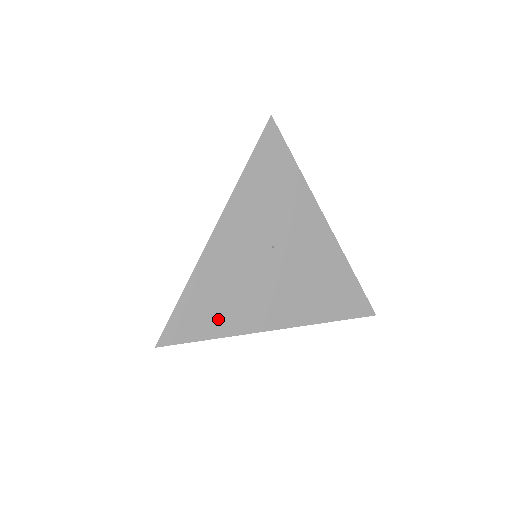
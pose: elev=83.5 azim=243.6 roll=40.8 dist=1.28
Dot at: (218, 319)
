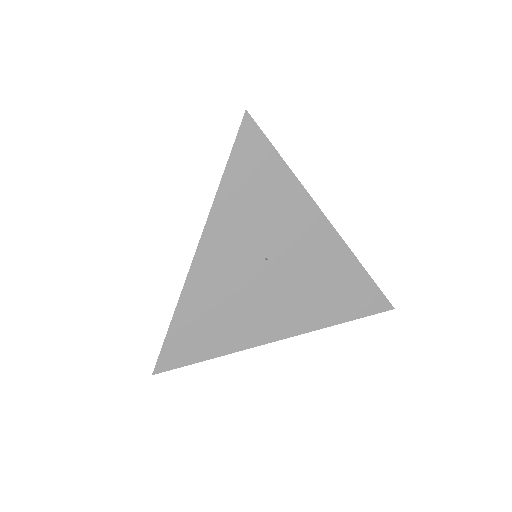
Dot at: (214, 340)
